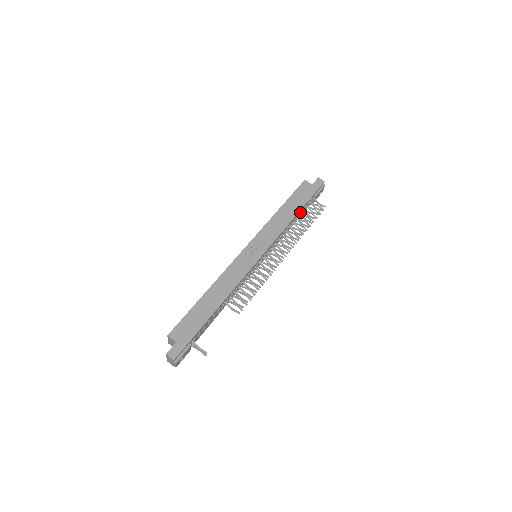
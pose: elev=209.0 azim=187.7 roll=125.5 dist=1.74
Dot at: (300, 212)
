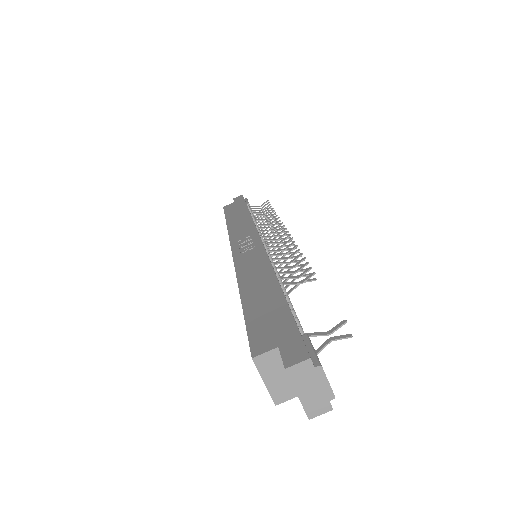
Dot at: occluded
